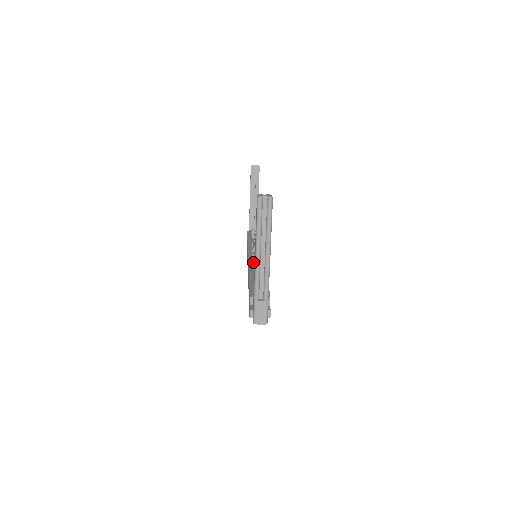
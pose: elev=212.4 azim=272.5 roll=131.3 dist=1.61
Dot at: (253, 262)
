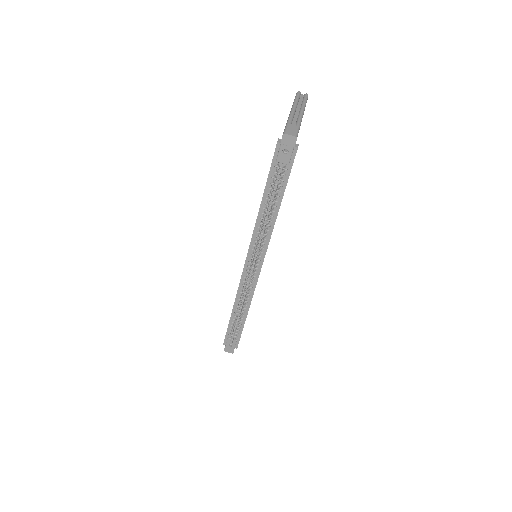
Dot at: occluded
